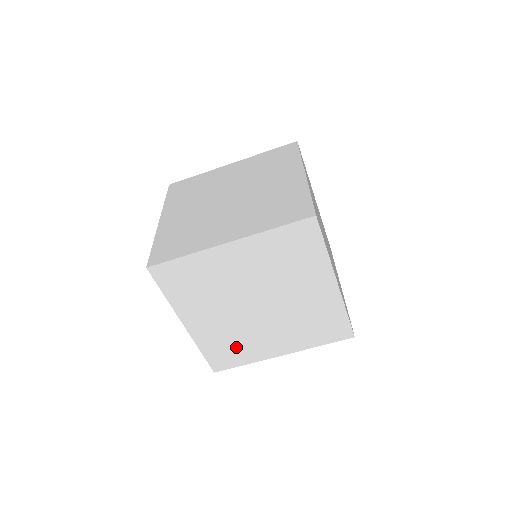
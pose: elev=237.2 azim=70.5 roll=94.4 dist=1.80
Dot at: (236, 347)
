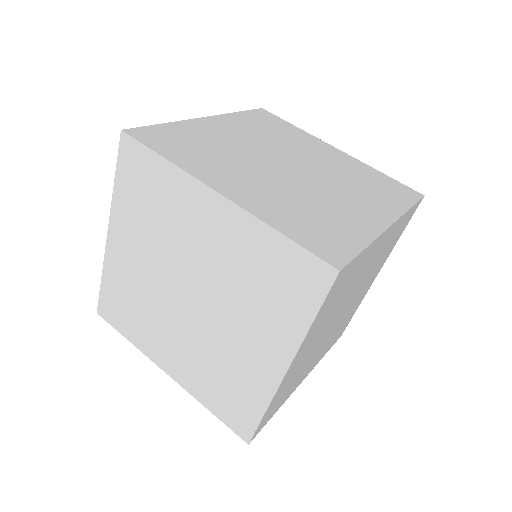
Dot at: (229, 384)
